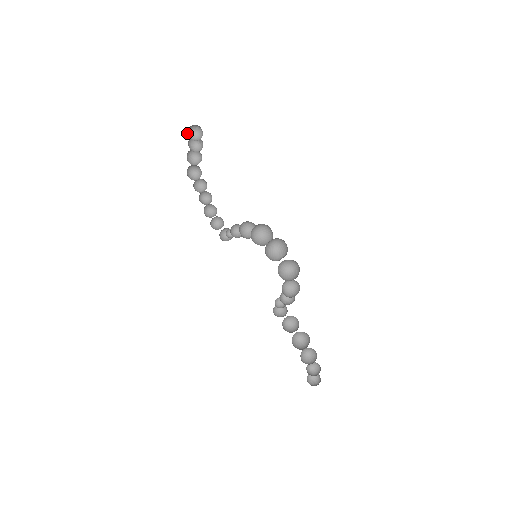
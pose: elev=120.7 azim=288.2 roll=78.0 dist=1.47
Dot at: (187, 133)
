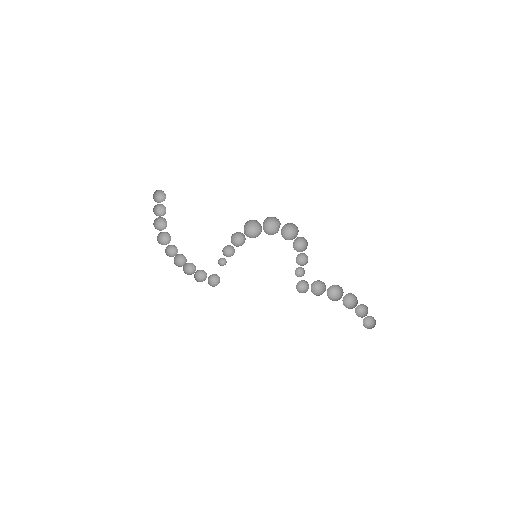
Dot at: (153, 198)
